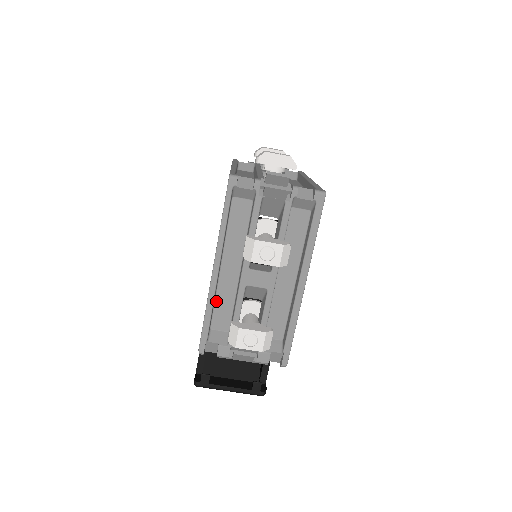
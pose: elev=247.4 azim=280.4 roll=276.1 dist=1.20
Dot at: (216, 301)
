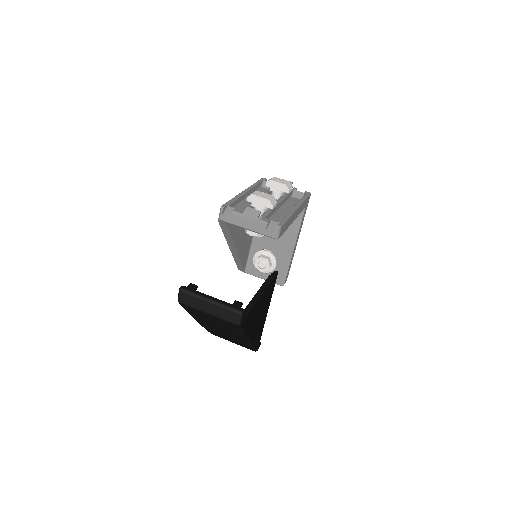
Dot at: (239, 204)
